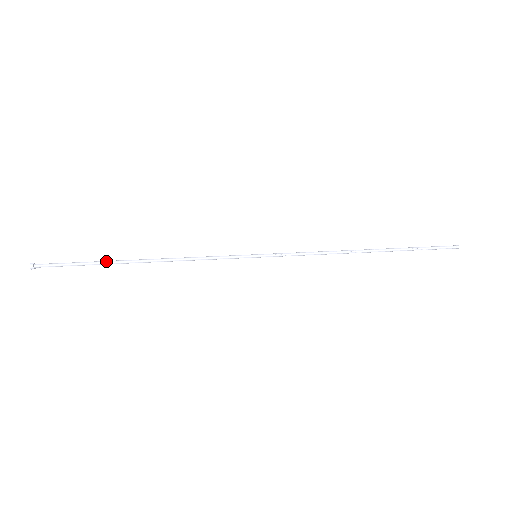
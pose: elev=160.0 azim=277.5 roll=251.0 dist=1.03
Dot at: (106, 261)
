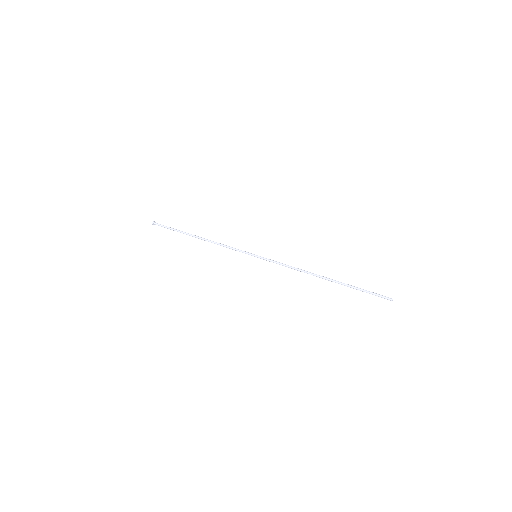
Dot at: (183, 233)
